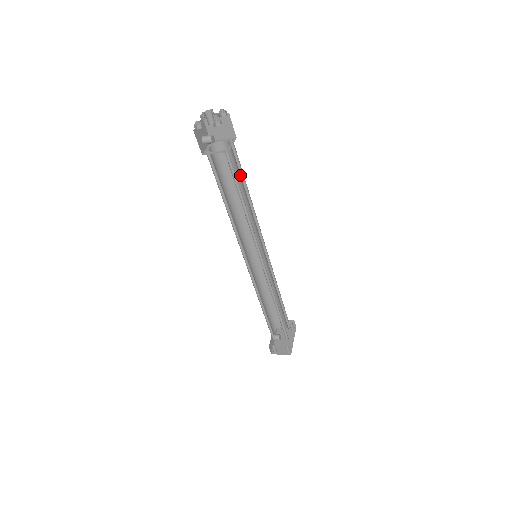
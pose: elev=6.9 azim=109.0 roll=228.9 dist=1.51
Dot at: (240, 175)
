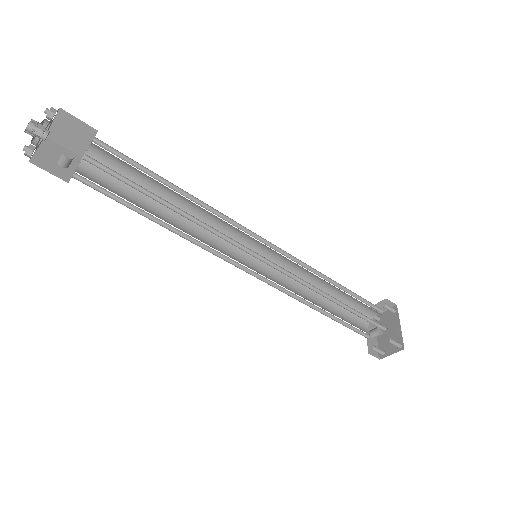
Dot at: (143, 173)
